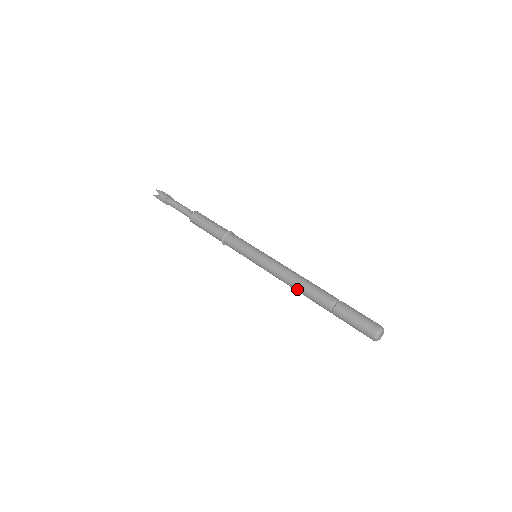
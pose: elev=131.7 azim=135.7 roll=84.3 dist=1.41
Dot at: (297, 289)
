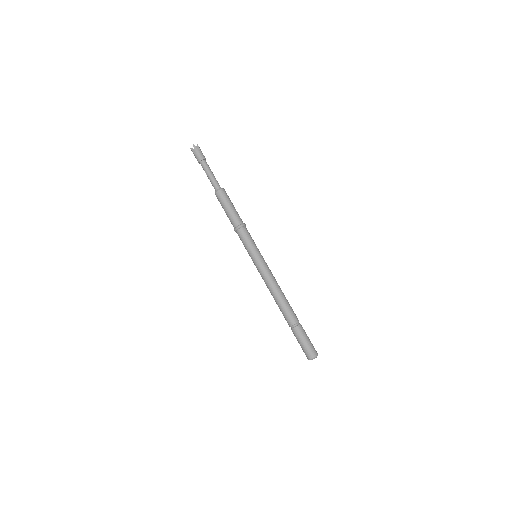
Dot at: (275, 300)
